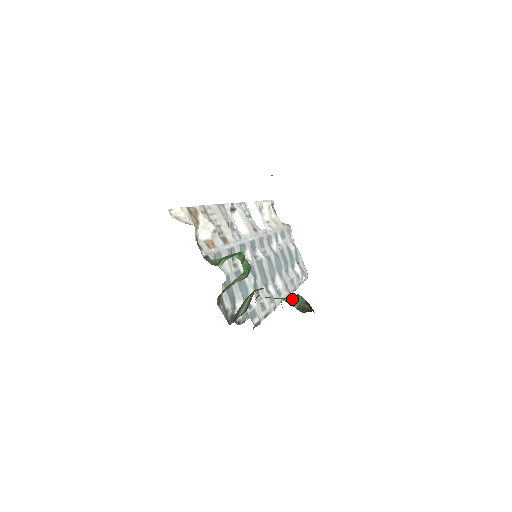
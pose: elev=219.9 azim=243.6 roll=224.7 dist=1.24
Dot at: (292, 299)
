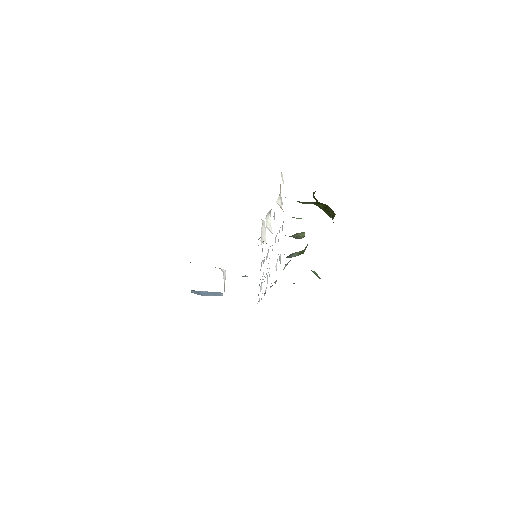
Dot at: (314, 271)
